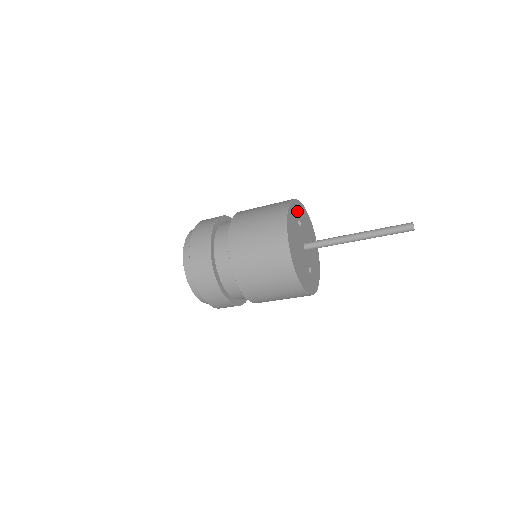
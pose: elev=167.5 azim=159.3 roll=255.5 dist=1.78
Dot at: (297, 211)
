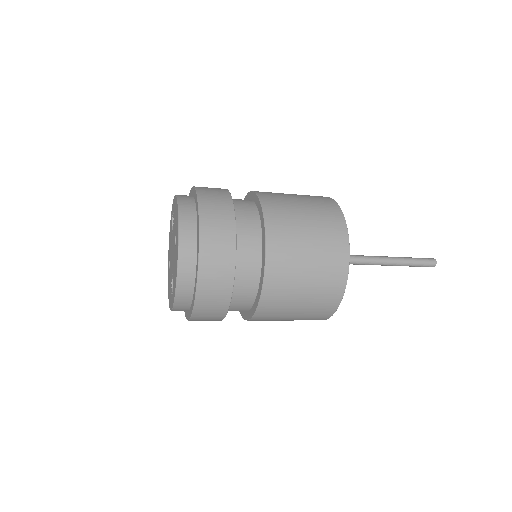
Dot at: occluded
